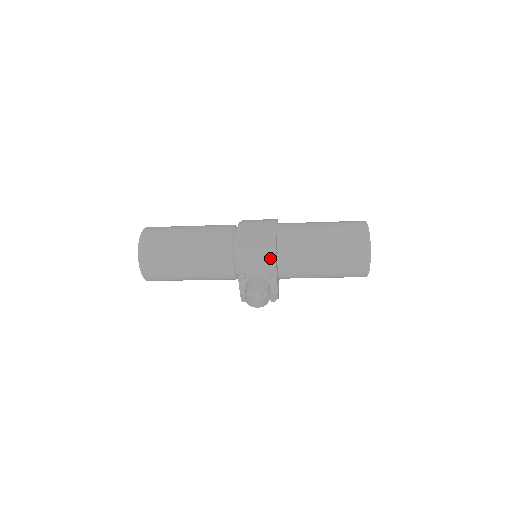
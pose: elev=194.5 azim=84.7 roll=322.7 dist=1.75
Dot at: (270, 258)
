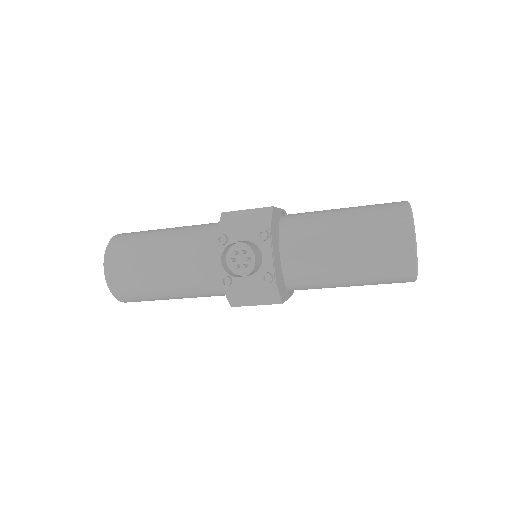
Dot at: (263, 217)
